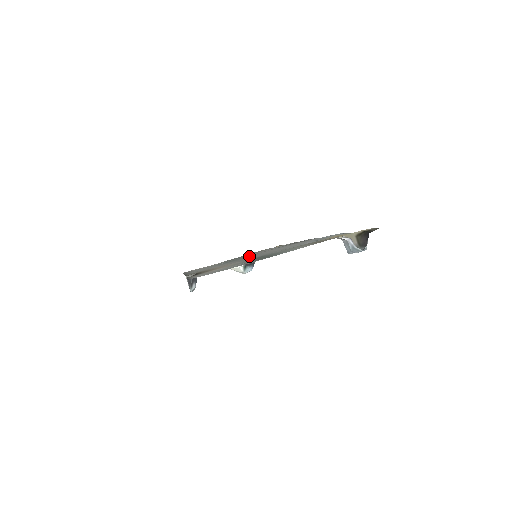
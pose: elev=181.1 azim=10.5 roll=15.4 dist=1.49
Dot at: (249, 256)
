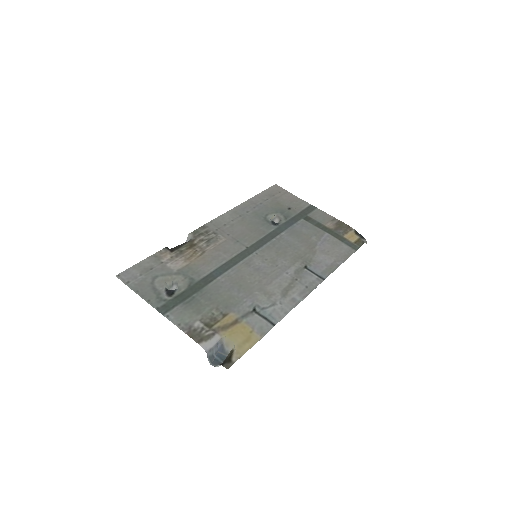
Dot at: (275, 241)
